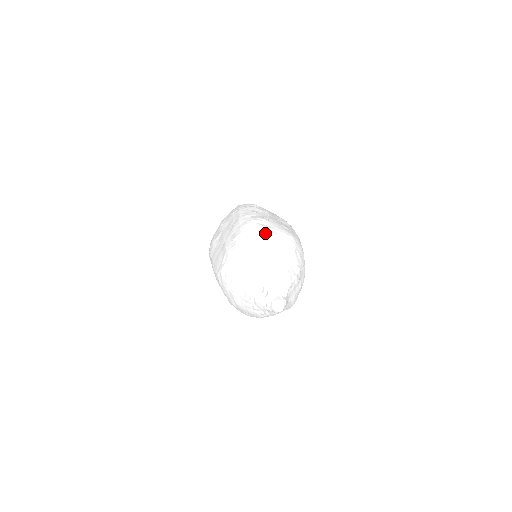
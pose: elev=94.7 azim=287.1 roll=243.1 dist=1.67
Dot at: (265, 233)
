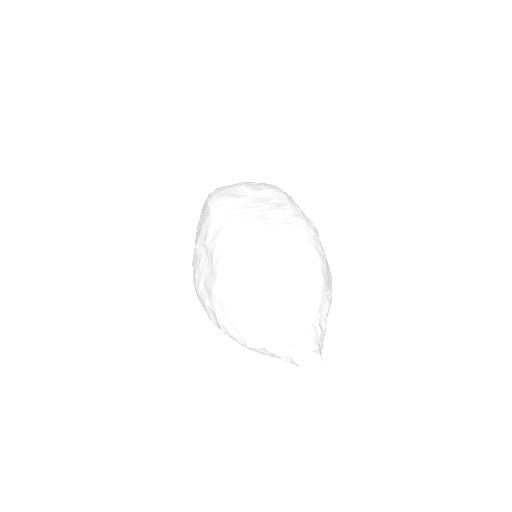
Dot at: (322, 251)
